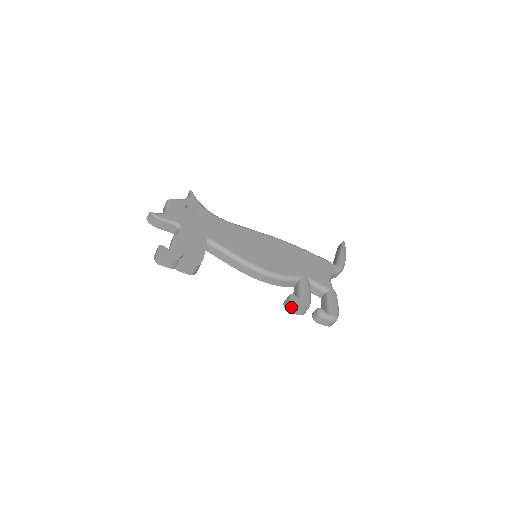
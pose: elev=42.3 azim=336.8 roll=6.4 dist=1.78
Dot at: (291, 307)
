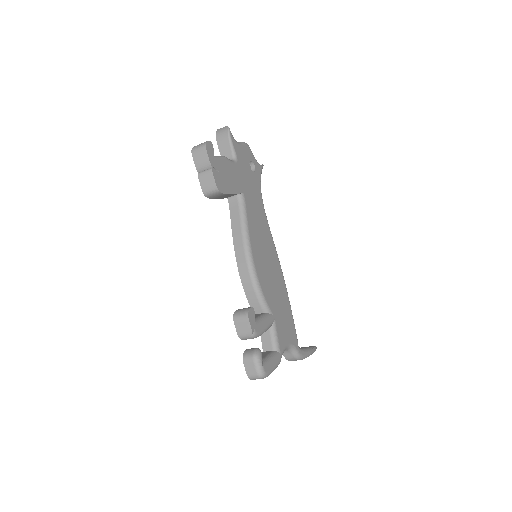
Dot at: (242, 317)
